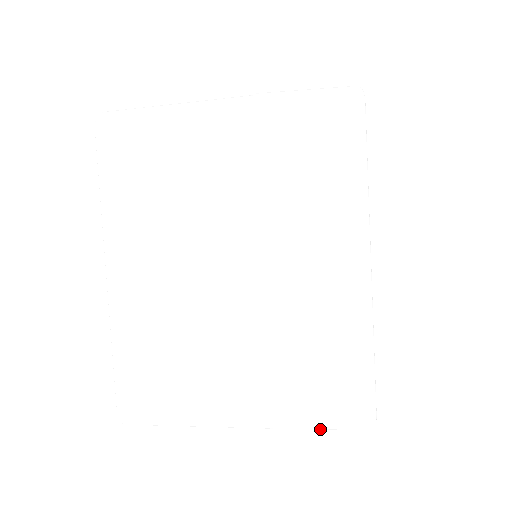
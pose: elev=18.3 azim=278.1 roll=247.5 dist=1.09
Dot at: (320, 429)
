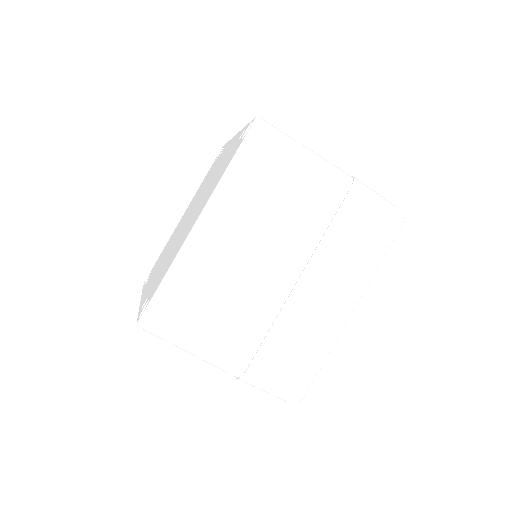
Dot at: (266, 391)
